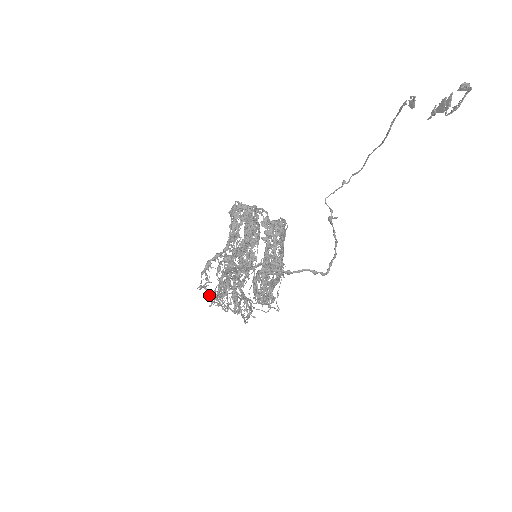
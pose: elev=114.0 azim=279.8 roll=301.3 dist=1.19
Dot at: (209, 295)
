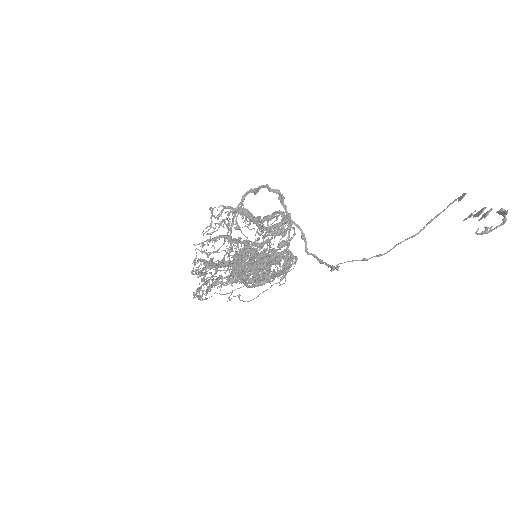
Dot at: (207, 226)
